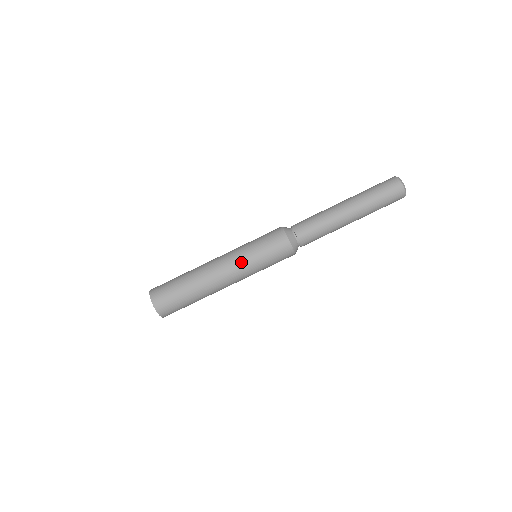
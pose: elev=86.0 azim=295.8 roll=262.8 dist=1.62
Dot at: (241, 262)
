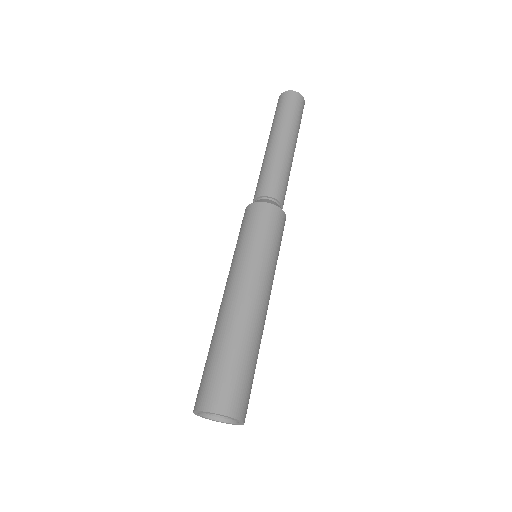
Dot at: (254, 265)
